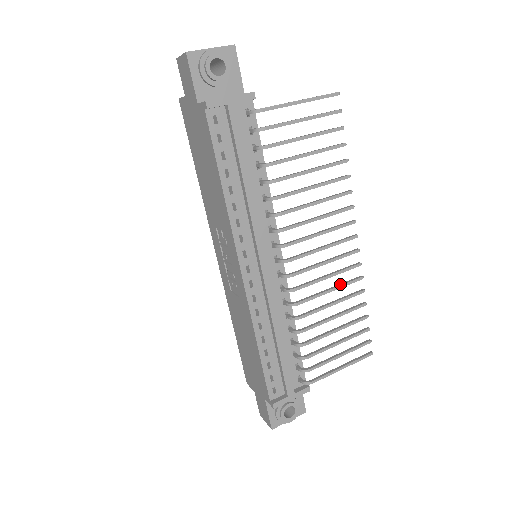
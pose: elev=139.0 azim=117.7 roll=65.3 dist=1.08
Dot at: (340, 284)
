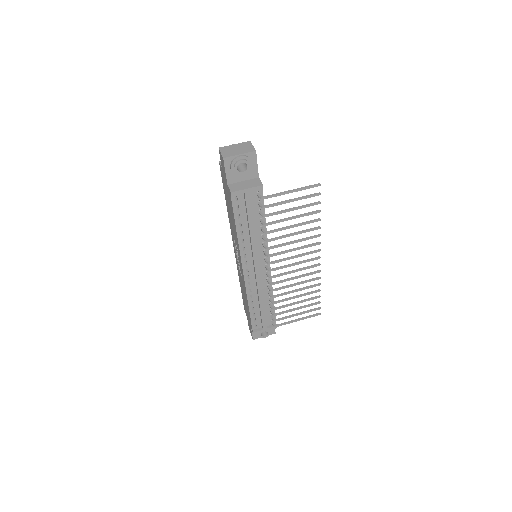
Dot at: (304, 281)
